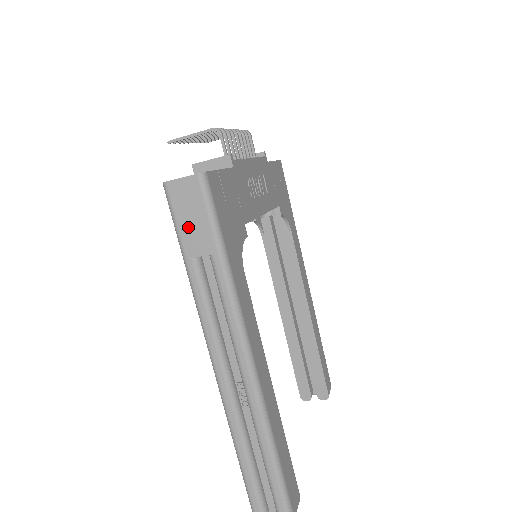
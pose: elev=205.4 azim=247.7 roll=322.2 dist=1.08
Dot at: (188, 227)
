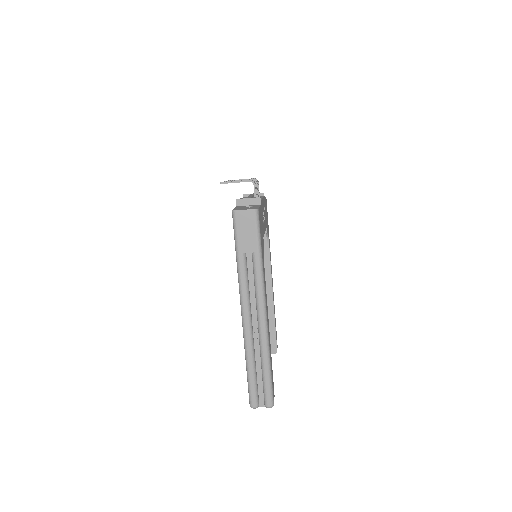
Dot at: (243, 236)
